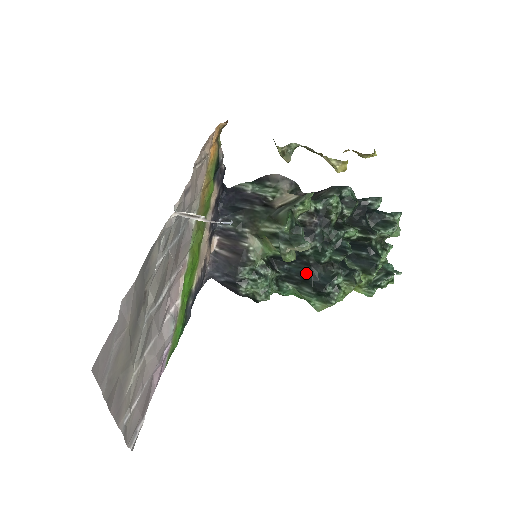
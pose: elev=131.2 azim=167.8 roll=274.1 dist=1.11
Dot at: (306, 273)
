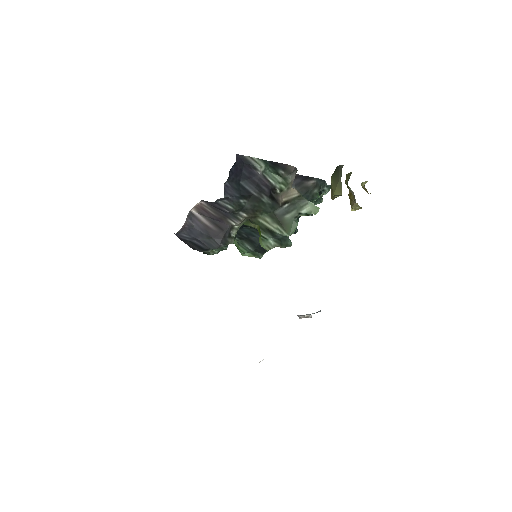
Dot at: (256, 237)
